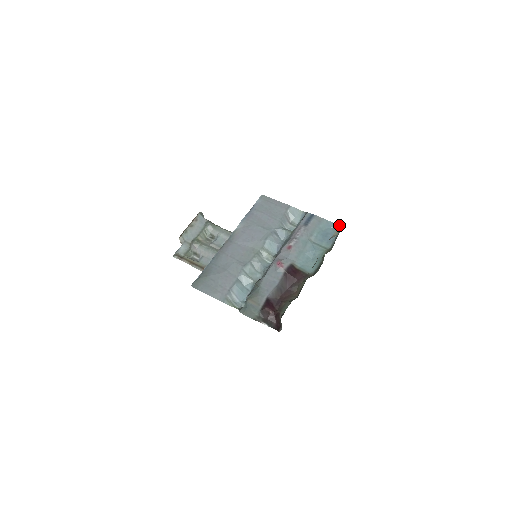
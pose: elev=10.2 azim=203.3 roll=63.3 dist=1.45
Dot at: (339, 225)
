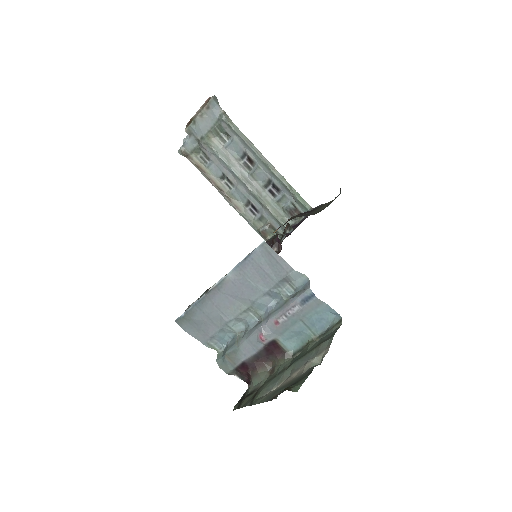
Dot at: (339, 314)
